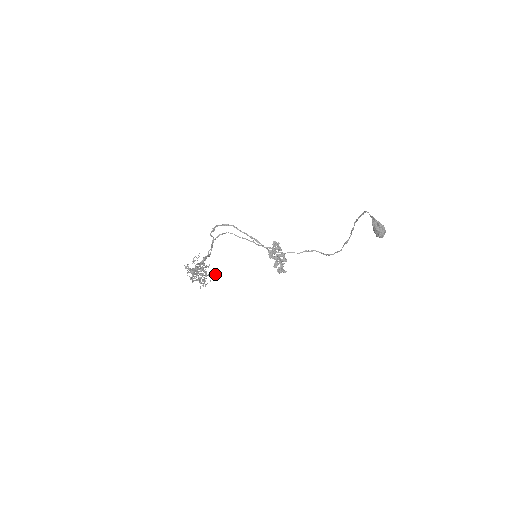
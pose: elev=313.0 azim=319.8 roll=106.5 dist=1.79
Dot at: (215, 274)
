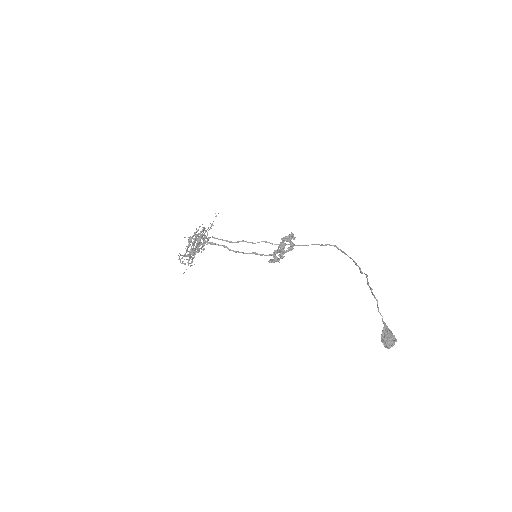
Dot at: occluded
